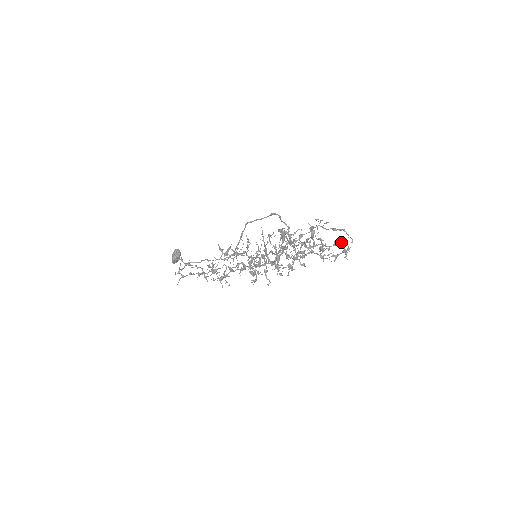
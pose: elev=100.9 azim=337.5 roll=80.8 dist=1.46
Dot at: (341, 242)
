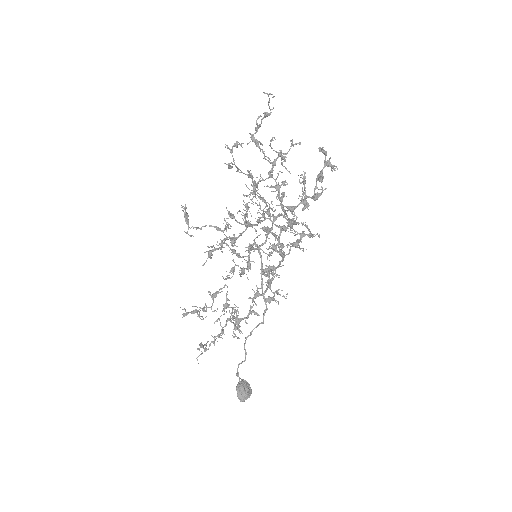
Dot at: occluded
